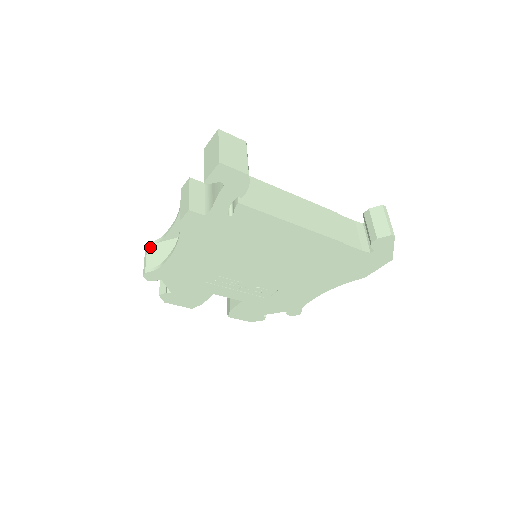
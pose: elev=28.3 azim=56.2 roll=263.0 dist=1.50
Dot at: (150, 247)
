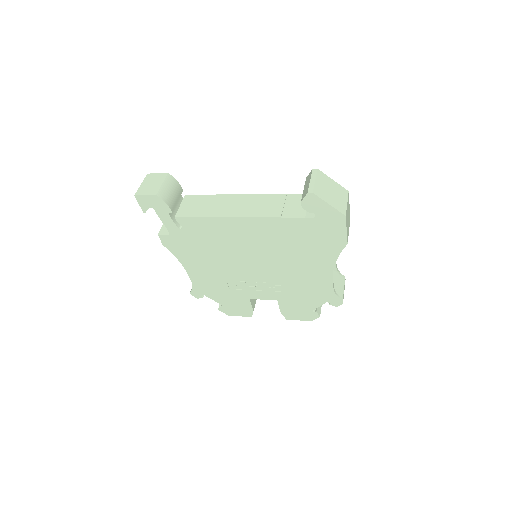
Dot at: occluded
